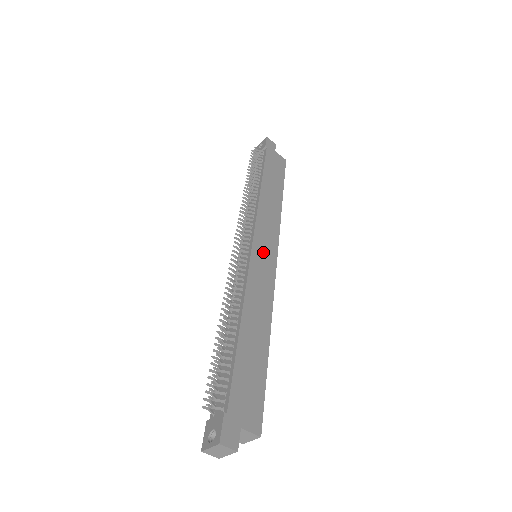
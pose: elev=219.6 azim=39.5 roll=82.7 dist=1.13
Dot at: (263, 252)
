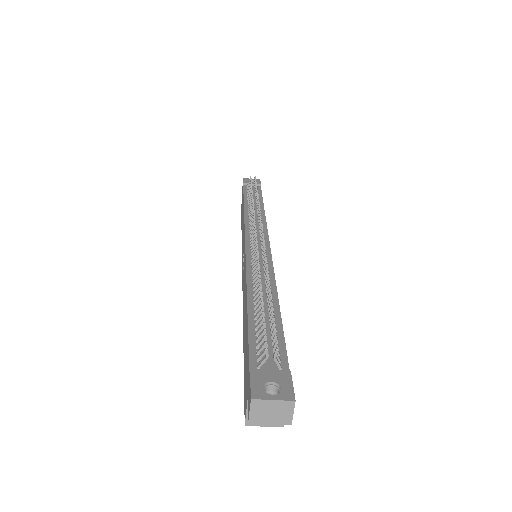
Dot at: occluded
